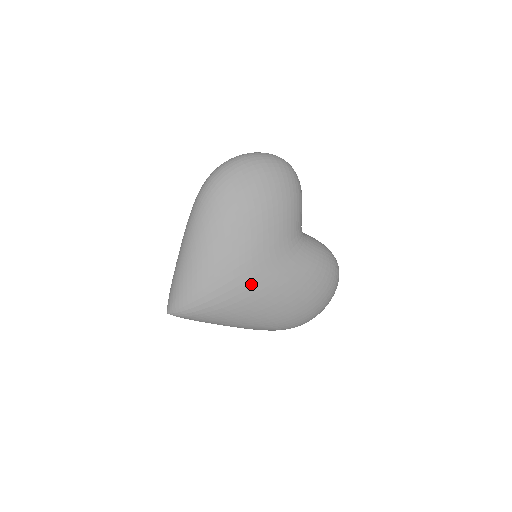
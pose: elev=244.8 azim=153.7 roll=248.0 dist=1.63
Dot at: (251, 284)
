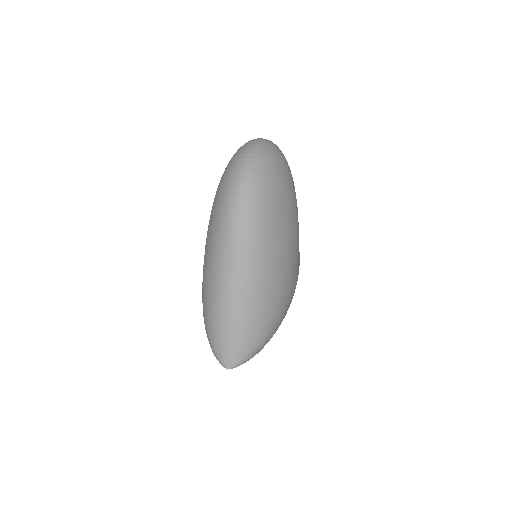
Dot at: (294, 288)
